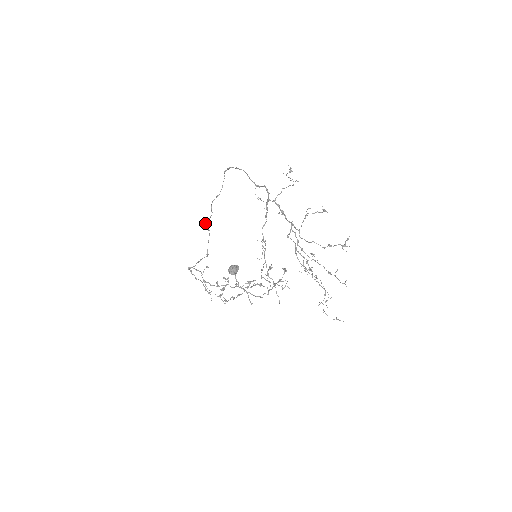
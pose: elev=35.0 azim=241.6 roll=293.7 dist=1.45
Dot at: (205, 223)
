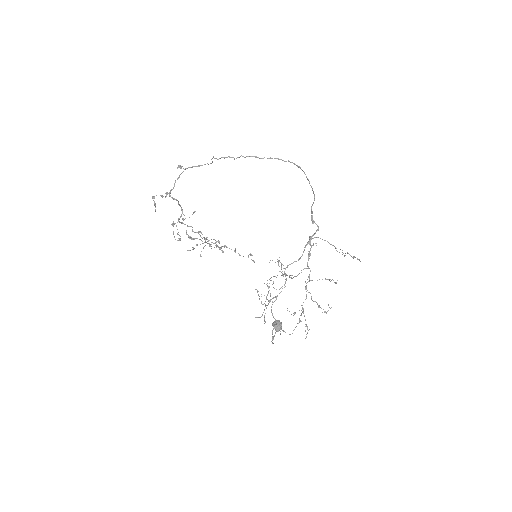
Dot at: (217, 159)
